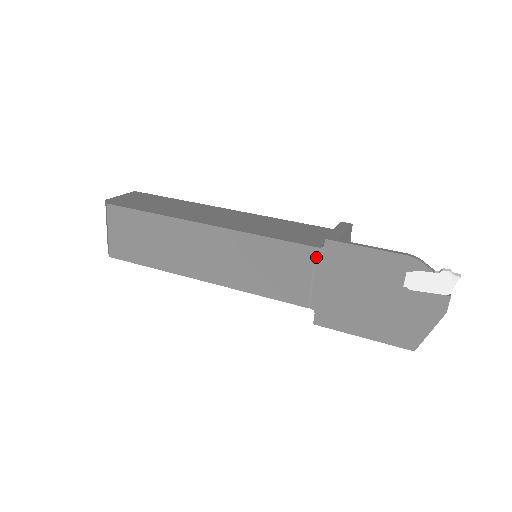
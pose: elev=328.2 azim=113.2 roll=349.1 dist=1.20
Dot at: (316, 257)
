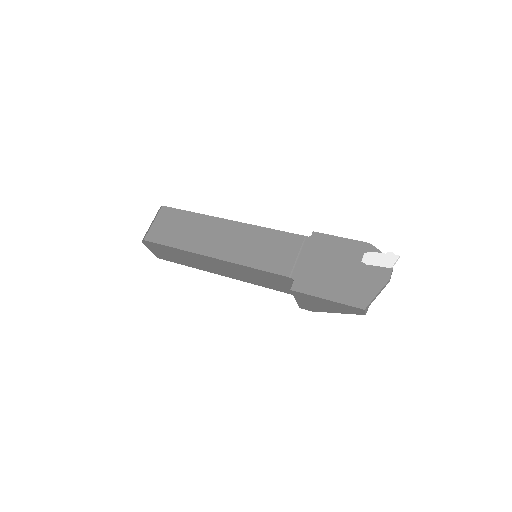
Dot at: (304, 242)
